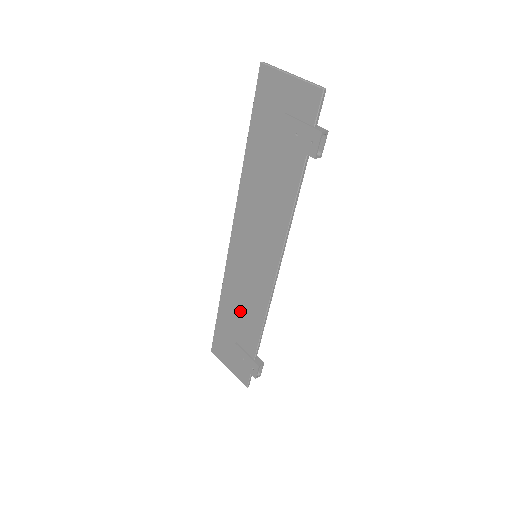
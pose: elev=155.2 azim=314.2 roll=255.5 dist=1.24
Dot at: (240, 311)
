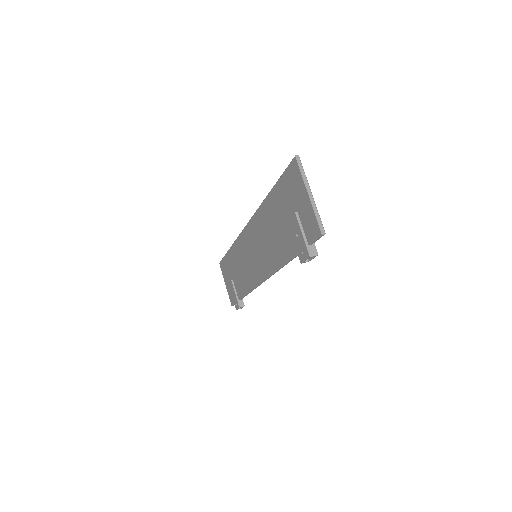
Dot at: (239, 269)
